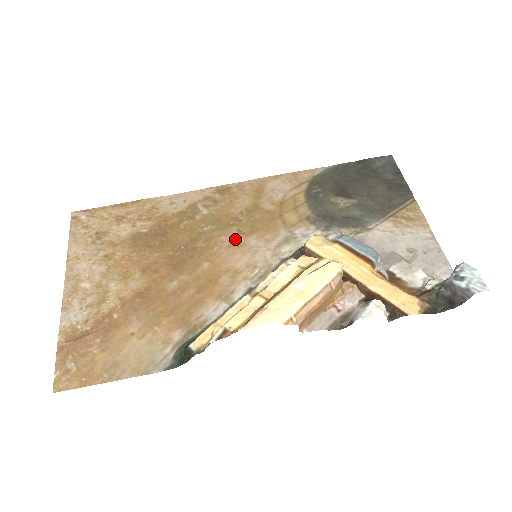
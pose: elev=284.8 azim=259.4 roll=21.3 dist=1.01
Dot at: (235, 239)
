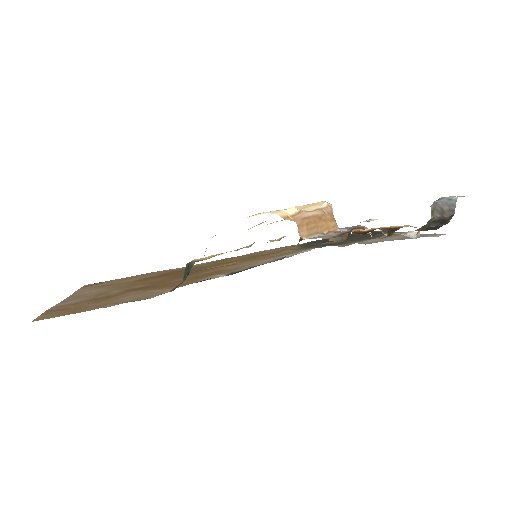
Dot at: occluded
